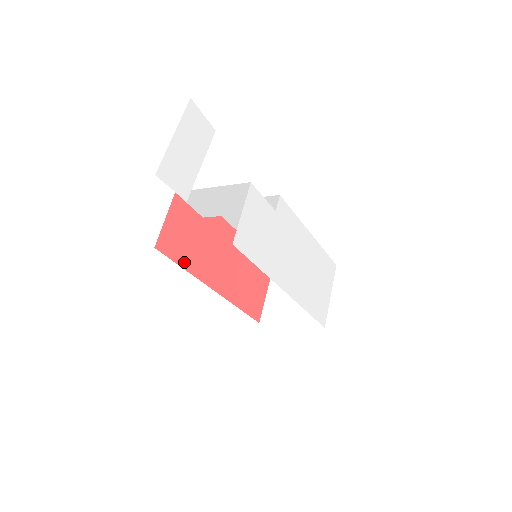
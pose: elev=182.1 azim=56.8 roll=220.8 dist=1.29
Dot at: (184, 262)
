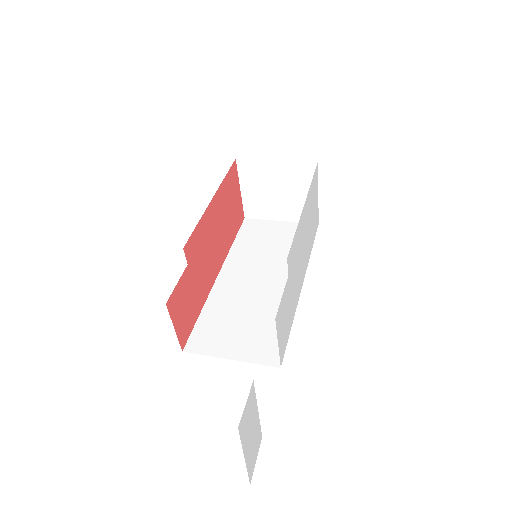
Dot at: (197, 311)
